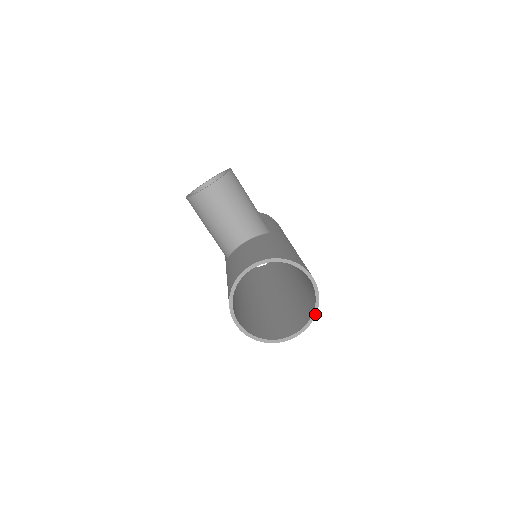
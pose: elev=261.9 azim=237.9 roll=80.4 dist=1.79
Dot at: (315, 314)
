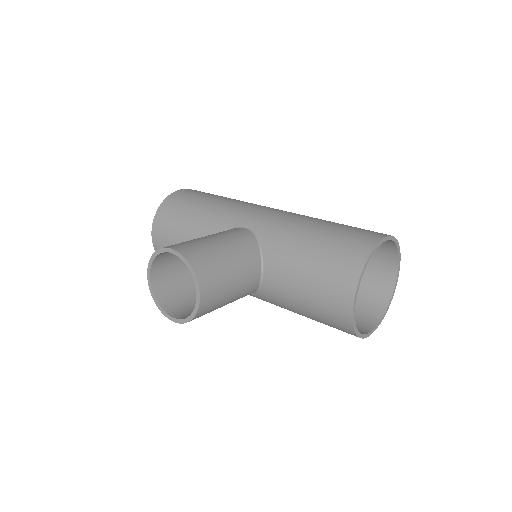
Dot at: (399, 248)
